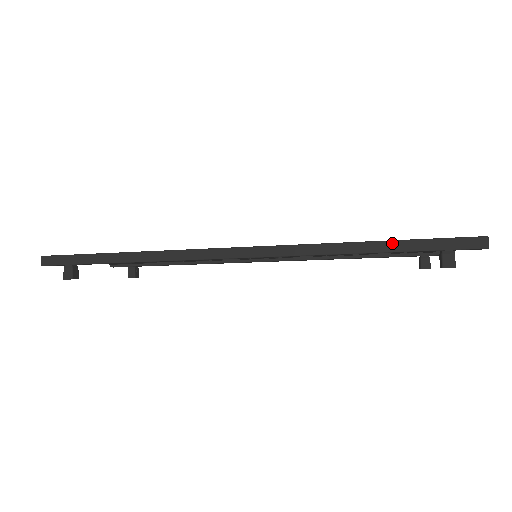
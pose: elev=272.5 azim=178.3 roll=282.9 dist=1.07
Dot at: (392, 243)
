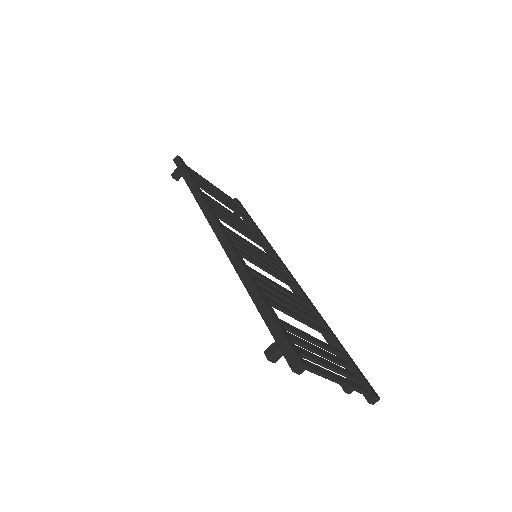
Dot at: (264, 305)
